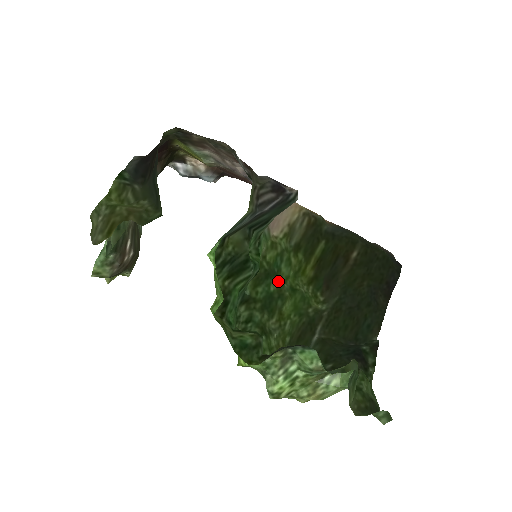
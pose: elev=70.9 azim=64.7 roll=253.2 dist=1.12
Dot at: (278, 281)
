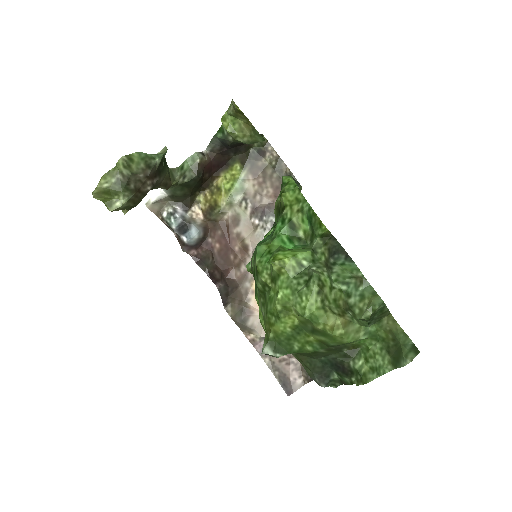
Dot at: occluded
